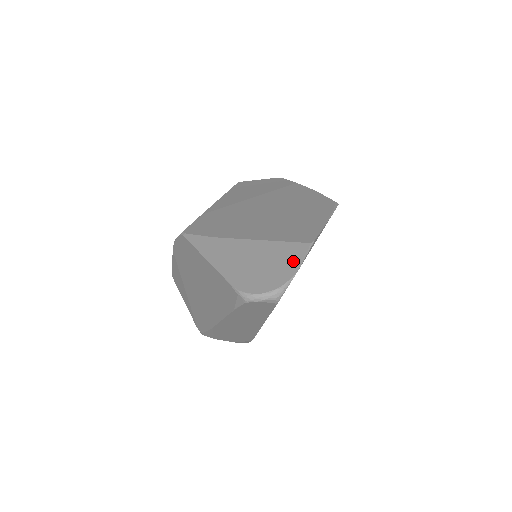
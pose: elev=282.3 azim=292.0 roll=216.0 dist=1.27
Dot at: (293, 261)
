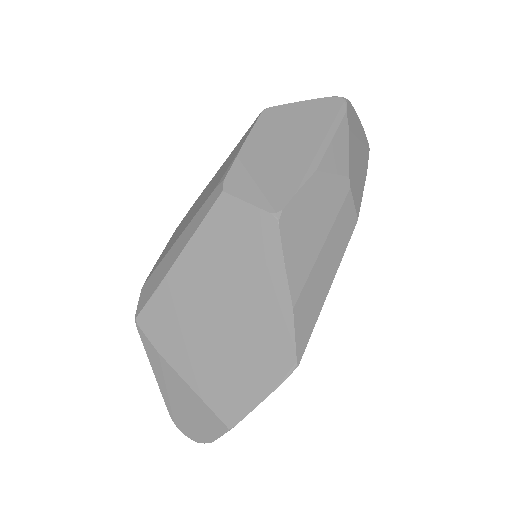
Dot at: (211, 432)
